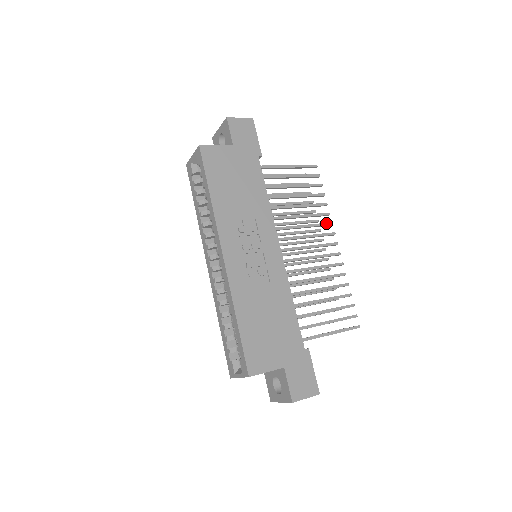
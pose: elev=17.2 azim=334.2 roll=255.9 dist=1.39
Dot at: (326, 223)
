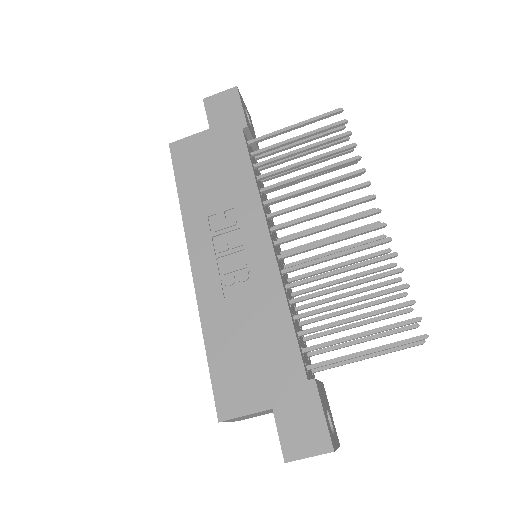
Dot at: (357, 185)
